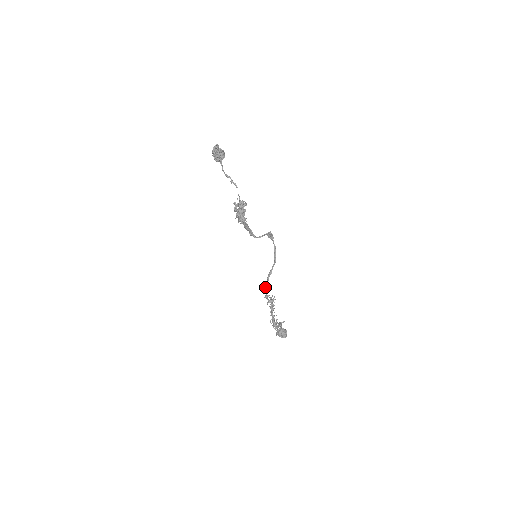
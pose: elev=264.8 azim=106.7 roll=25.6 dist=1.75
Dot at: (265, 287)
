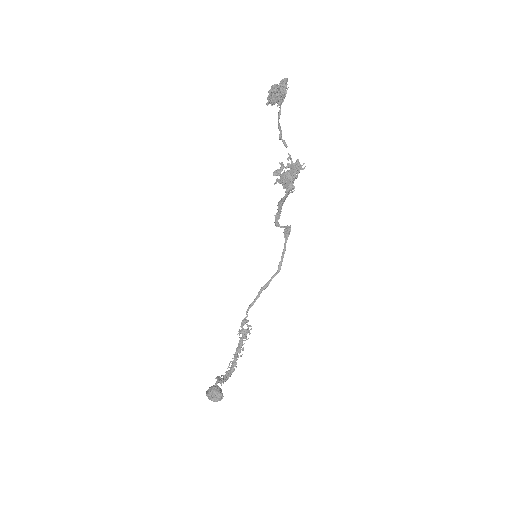
Dot at: (250, 306)
